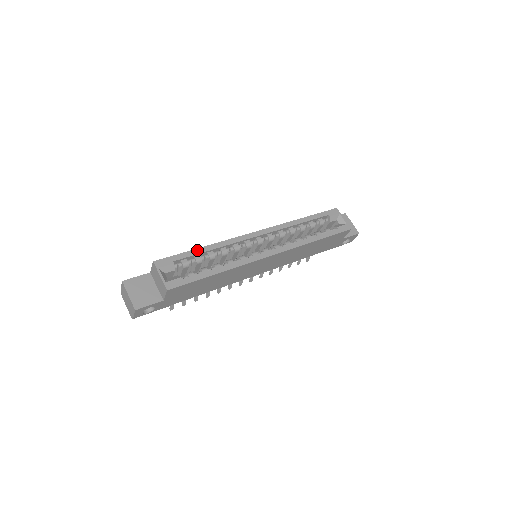
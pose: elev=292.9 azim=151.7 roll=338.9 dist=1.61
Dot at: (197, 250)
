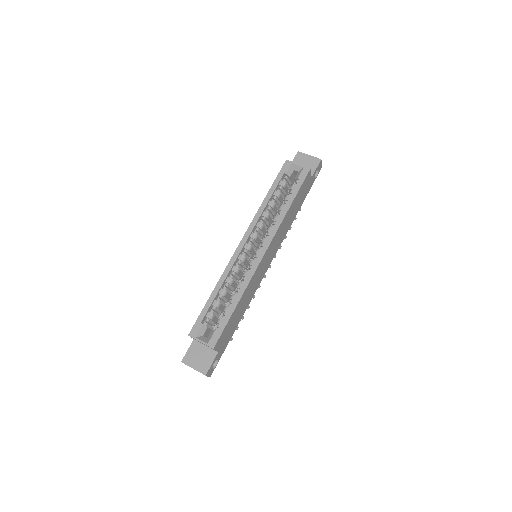
Dot at: (210, 299)
